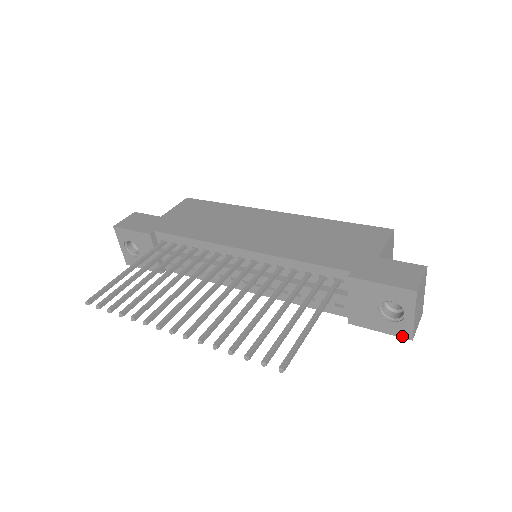
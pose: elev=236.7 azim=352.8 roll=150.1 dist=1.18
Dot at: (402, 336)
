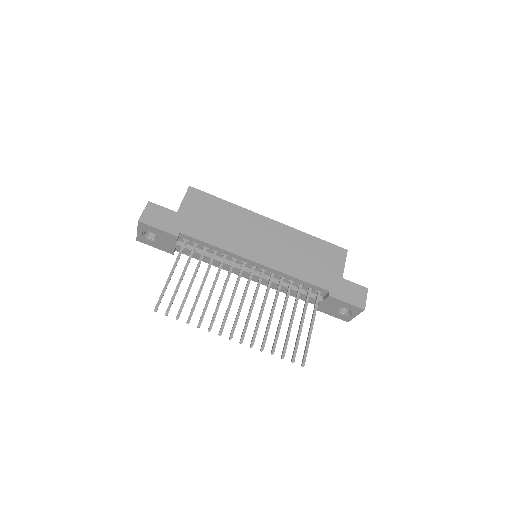
Dot at: (343, 320)
